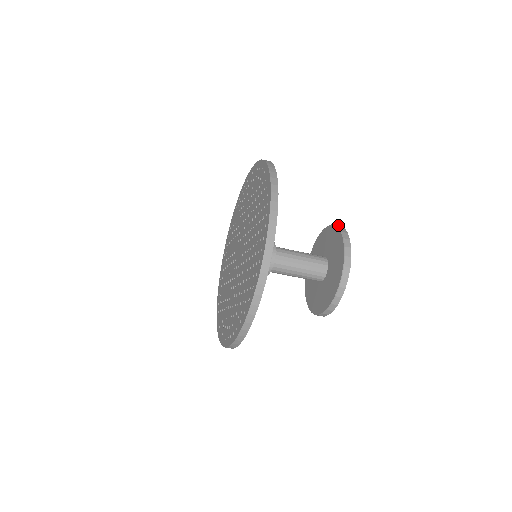
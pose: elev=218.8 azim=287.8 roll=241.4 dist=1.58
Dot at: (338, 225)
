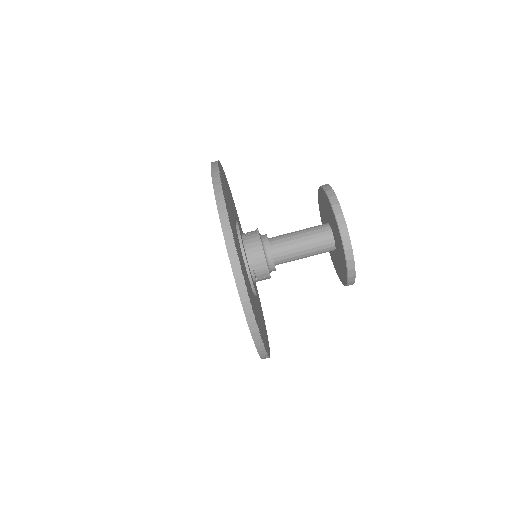
Dot at: occluded
